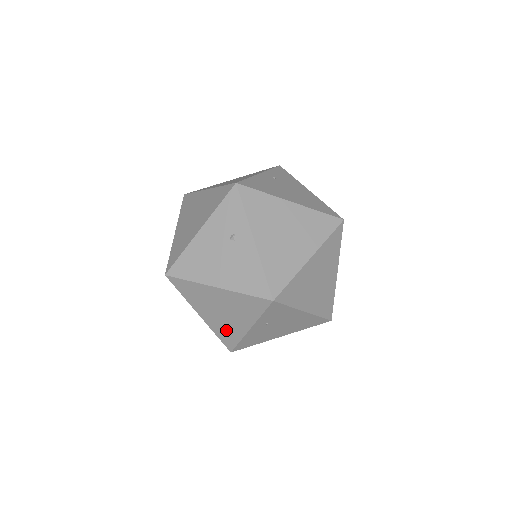
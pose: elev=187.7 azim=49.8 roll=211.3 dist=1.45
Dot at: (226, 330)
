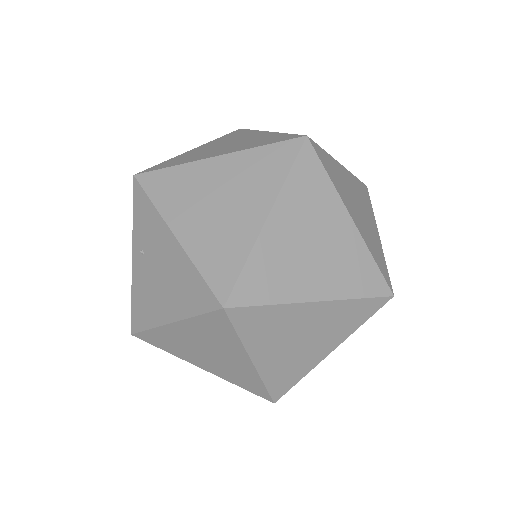
Dot at: occluded
